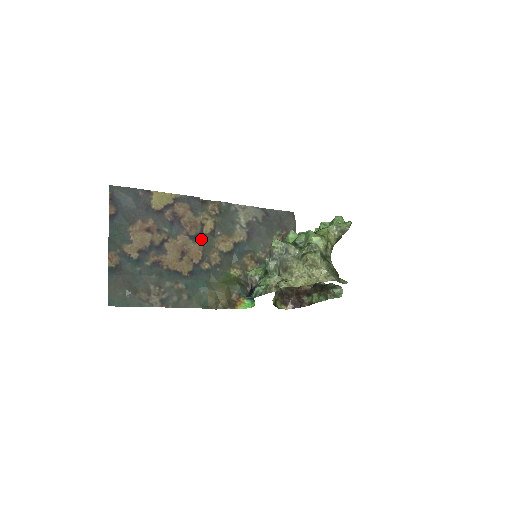
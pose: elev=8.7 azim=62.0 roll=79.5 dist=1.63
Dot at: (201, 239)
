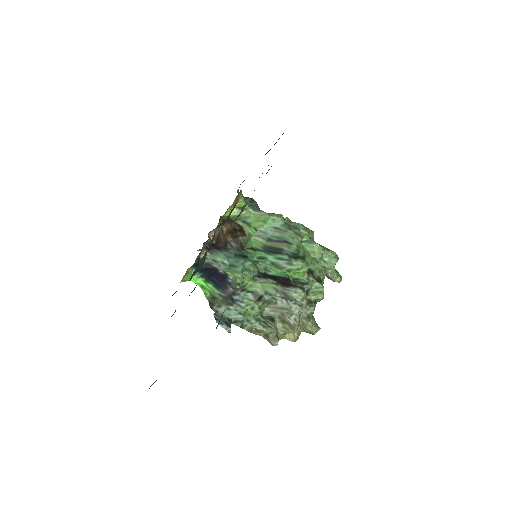
Dot at: occluded
